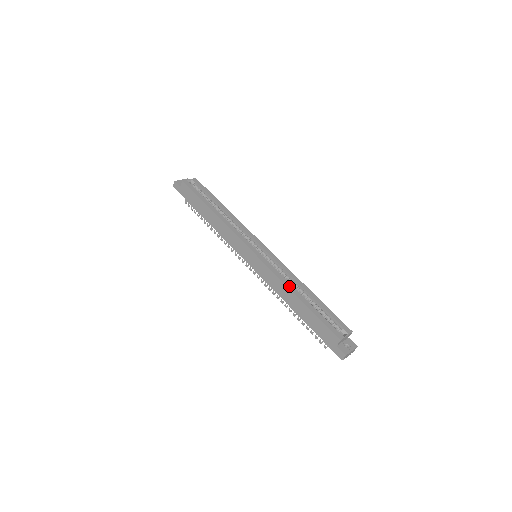
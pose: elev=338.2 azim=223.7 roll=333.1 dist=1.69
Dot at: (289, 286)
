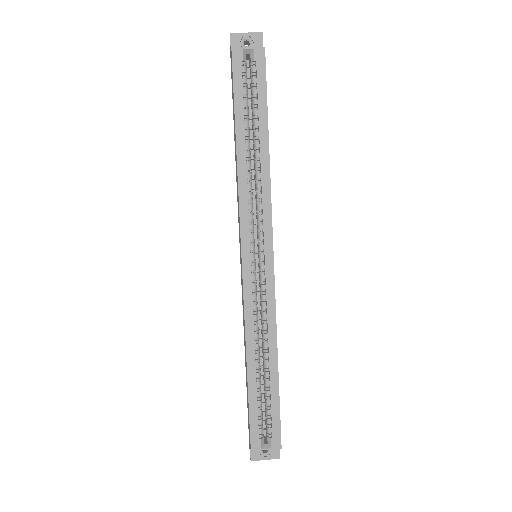
Dot at: (249, 342)
